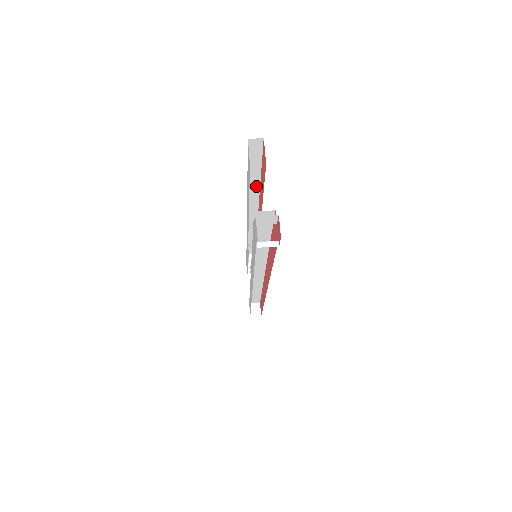
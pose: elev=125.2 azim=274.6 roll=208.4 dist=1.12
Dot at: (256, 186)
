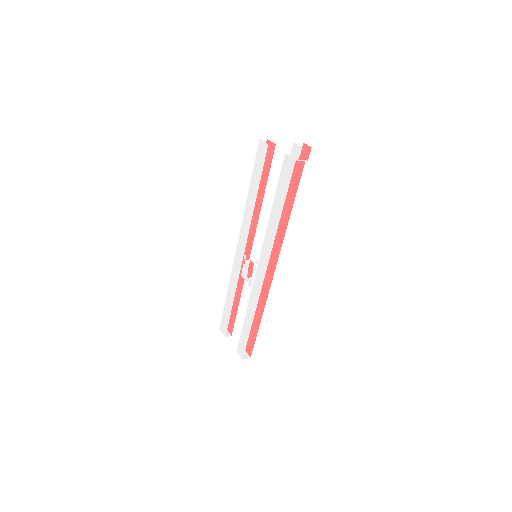
Dot at: occluded
